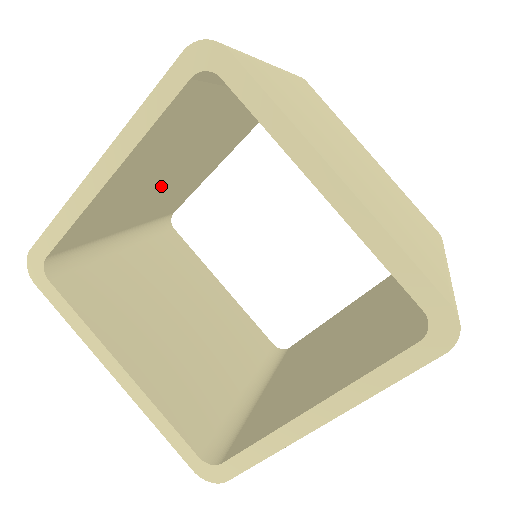
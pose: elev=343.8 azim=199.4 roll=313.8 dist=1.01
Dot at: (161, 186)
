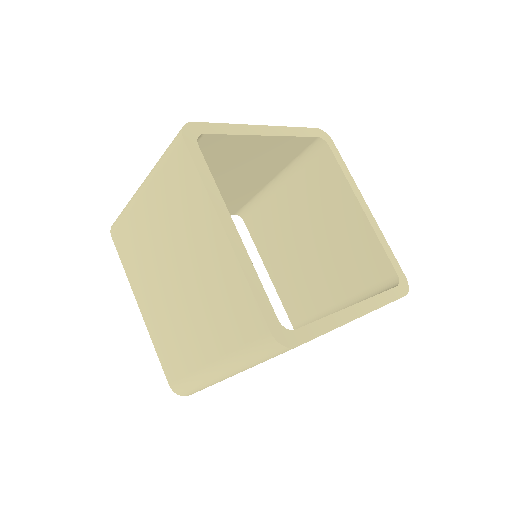
Dot at: occluded
